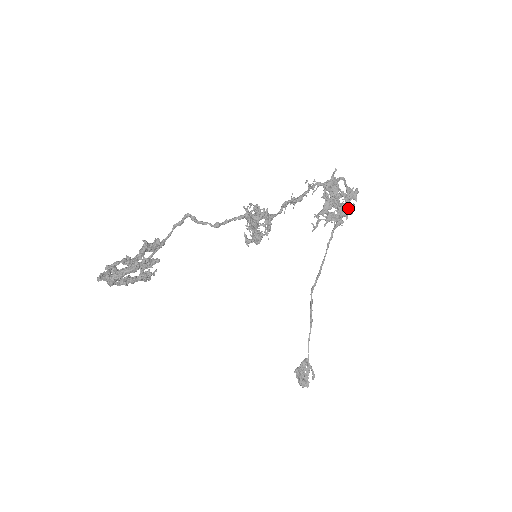
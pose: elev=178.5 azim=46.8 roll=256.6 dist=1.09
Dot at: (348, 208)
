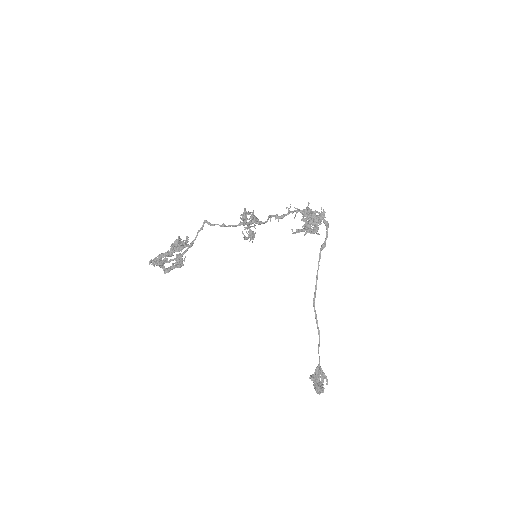
Dot at: (316, 218)
